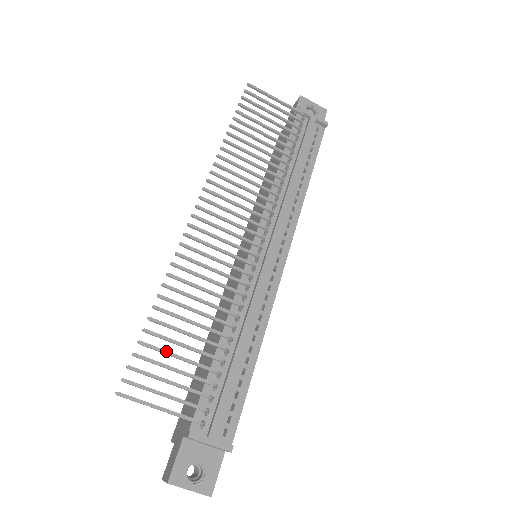
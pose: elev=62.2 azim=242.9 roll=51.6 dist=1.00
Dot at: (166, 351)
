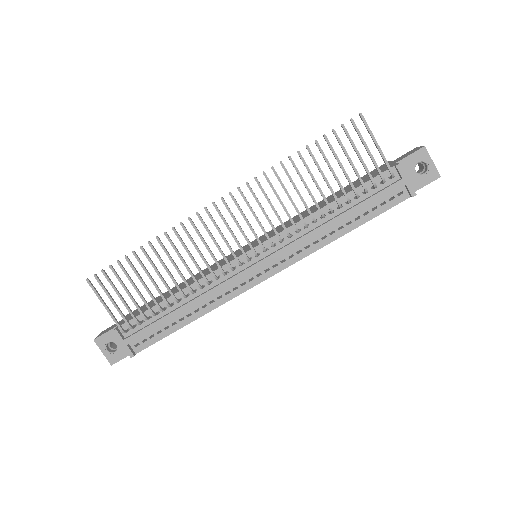
Dot at: (130, 278)
